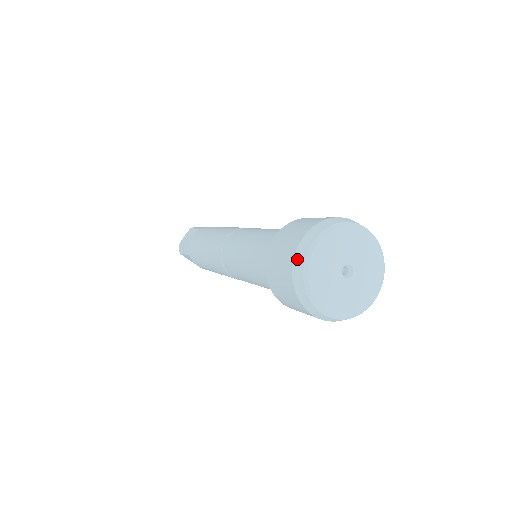
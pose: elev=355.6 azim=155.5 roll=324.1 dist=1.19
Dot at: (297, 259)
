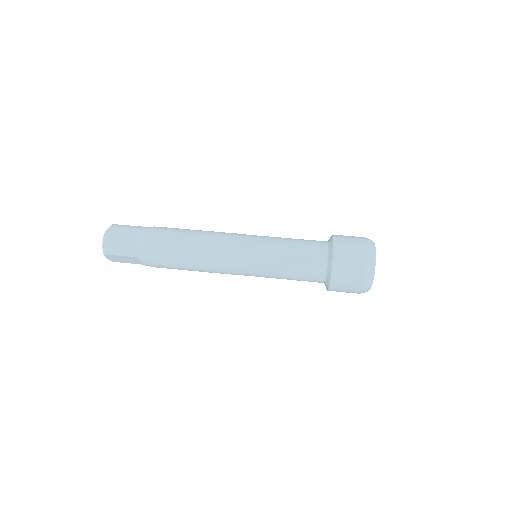
Dot at: (369, 267)
